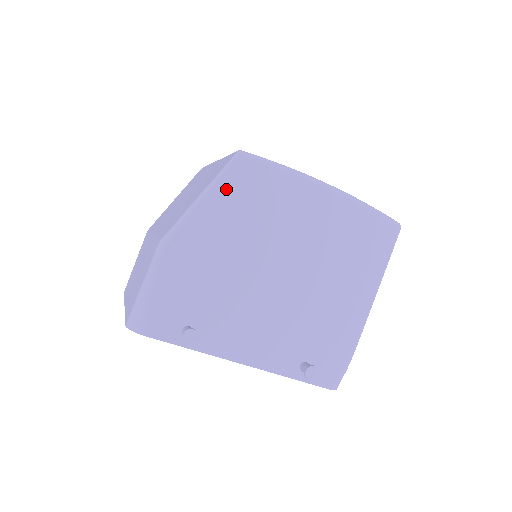
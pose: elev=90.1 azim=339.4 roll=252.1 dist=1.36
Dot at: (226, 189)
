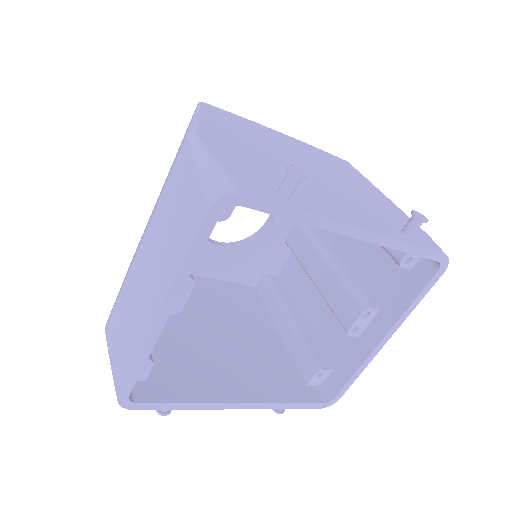
Dot at: (211, 115)
